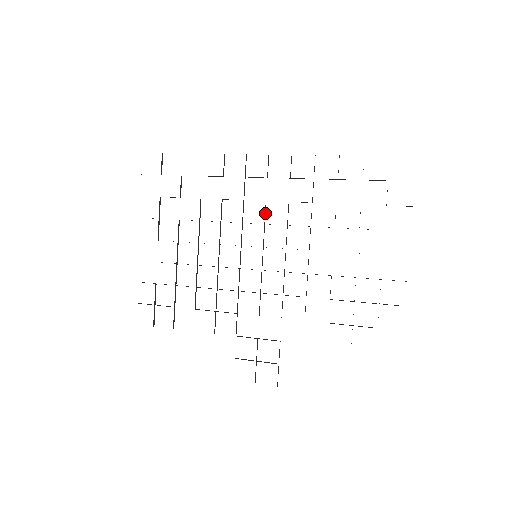
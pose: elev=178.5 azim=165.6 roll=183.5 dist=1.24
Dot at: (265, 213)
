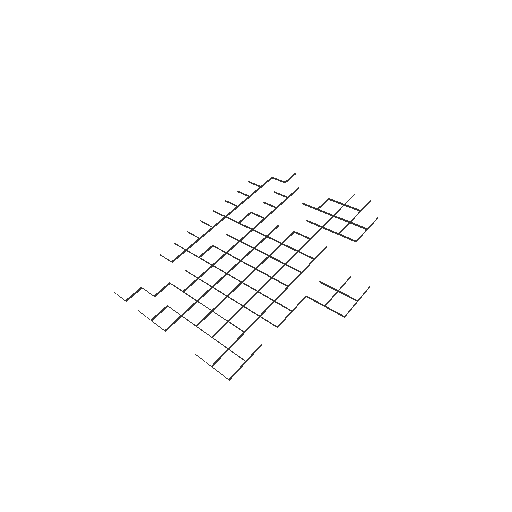
Dot at: (233, 238)
